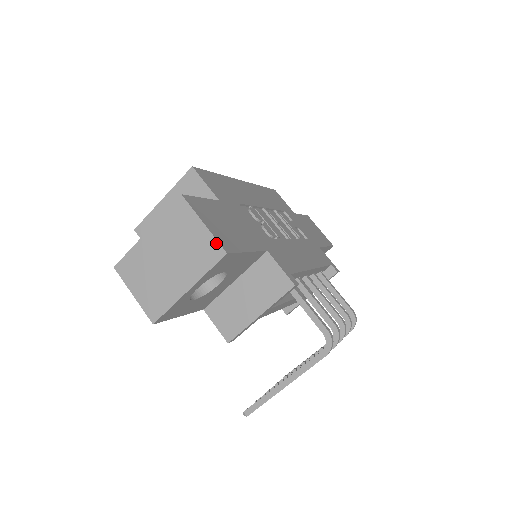
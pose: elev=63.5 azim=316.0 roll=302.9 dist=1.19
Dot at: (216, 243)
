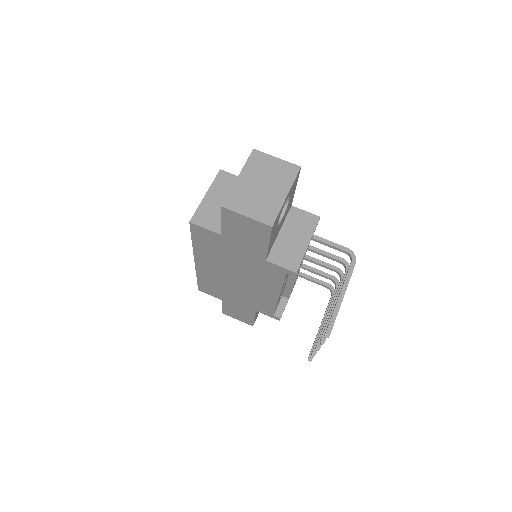
Dot at: (291, 164)
